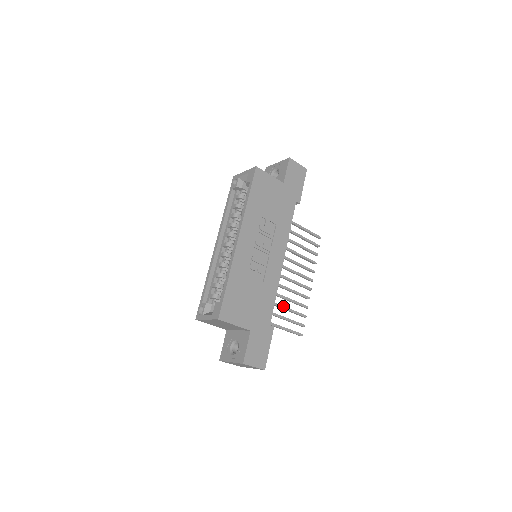
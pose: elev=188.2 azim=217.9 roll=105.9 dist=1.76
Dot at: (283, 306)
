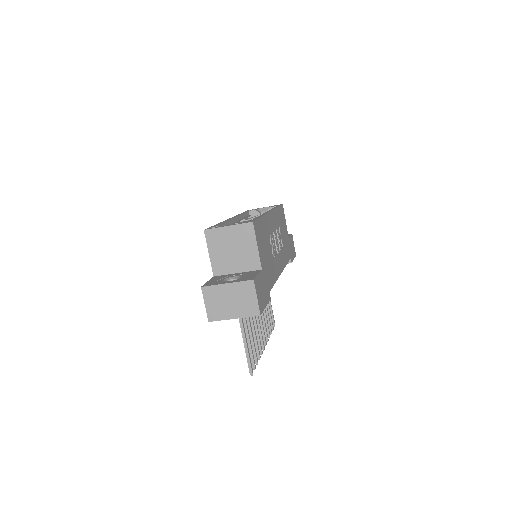
Dot at: occluded
